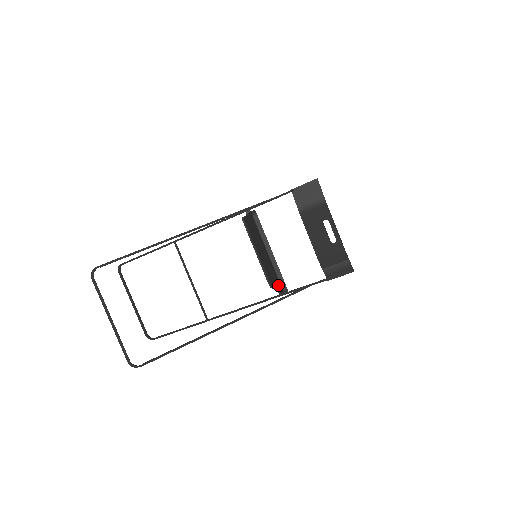
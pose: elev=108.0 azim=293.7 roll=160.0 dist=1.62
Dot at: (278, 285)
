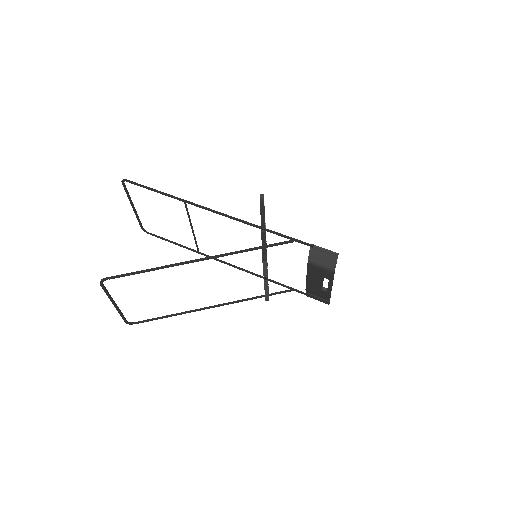
Dot at: occluded
